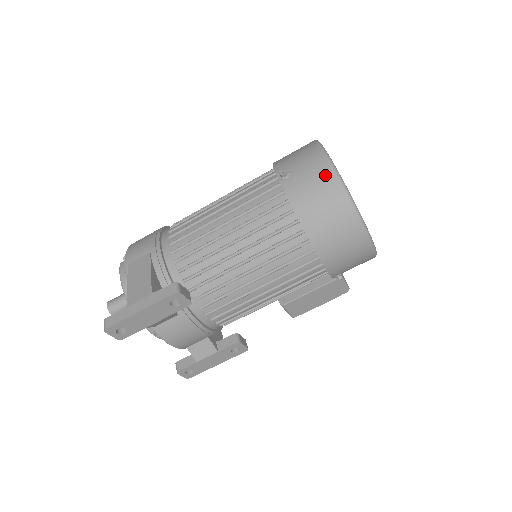
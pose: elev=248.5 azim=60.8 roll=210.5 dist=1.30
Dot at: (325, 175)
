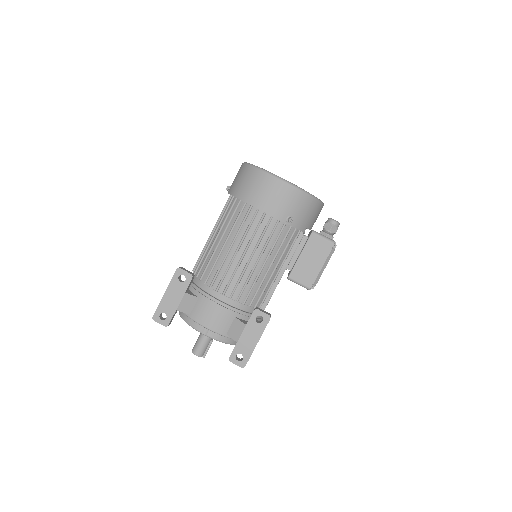
Dot at: (240, 169)
